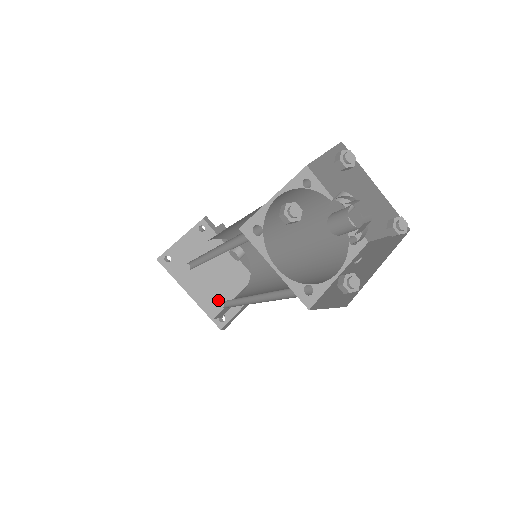
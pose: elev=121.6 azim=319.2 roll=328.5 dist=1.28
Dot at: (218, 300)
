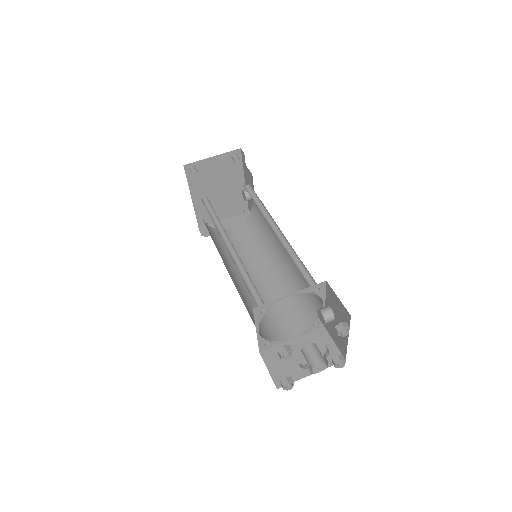
Dot at: occluded
